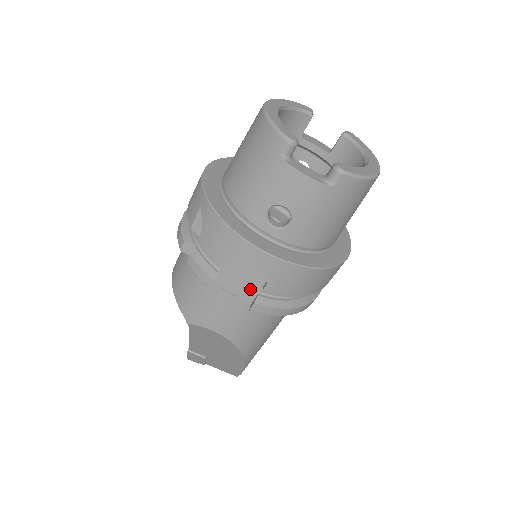
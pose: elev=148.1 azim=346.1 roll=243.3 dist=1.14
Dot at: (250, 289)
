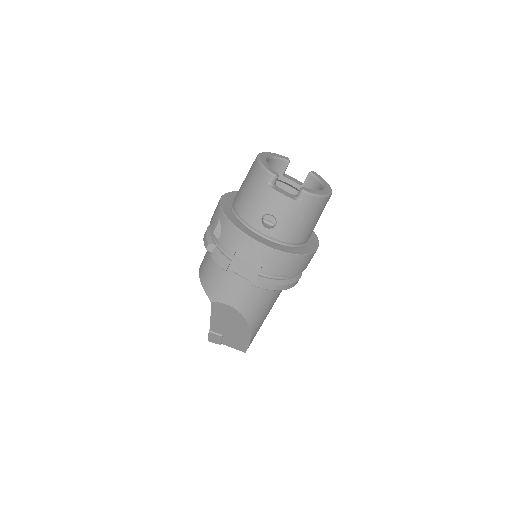
Dot at: (252, 271)
